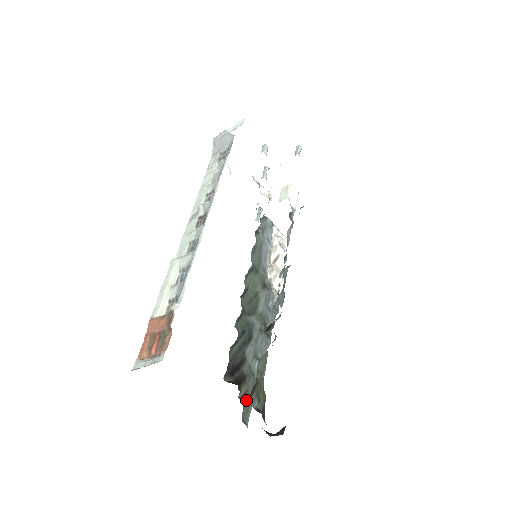
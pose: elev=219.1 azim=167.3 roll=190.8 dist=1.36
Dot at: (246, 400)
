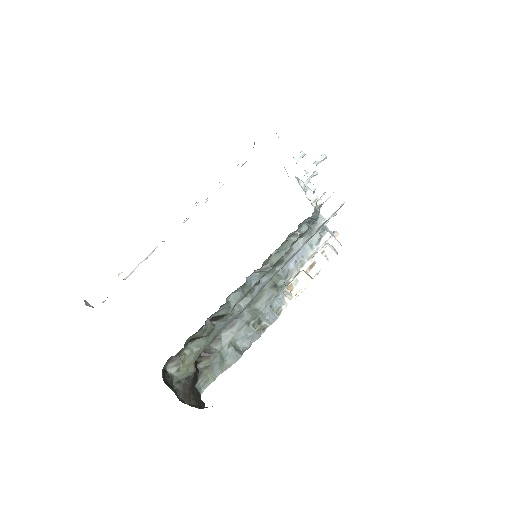
Dot at: (207, 372)
